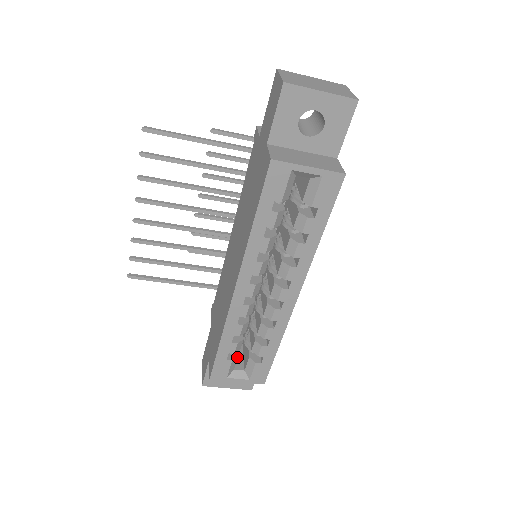
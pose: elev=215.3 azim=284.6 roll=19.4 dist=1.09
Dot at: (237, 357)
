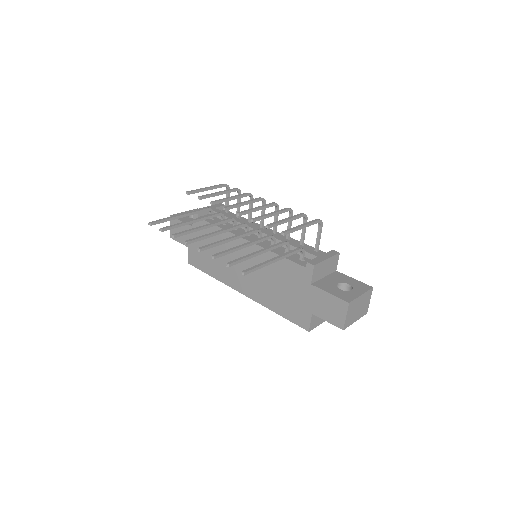
Dot at: occluded
